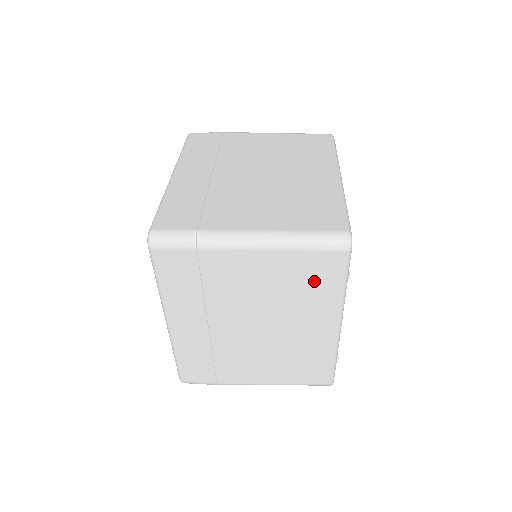
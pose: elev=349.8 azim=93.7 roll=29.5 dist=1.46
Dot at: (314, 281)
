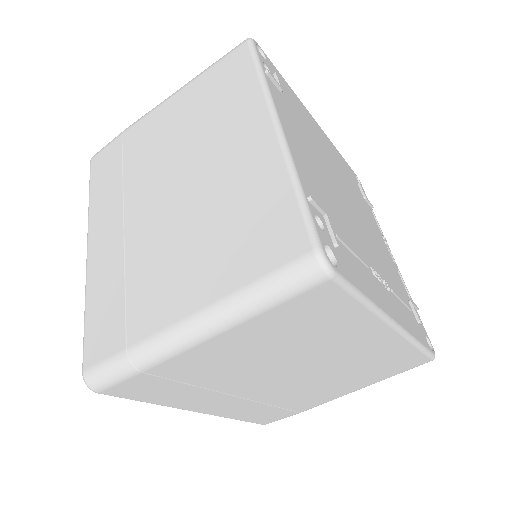
Dot at: (225, 90)
